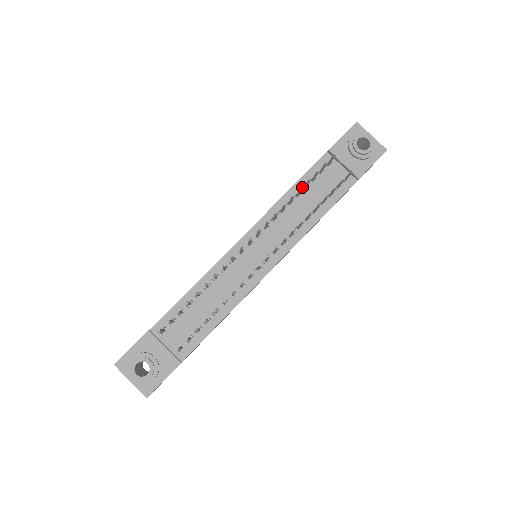
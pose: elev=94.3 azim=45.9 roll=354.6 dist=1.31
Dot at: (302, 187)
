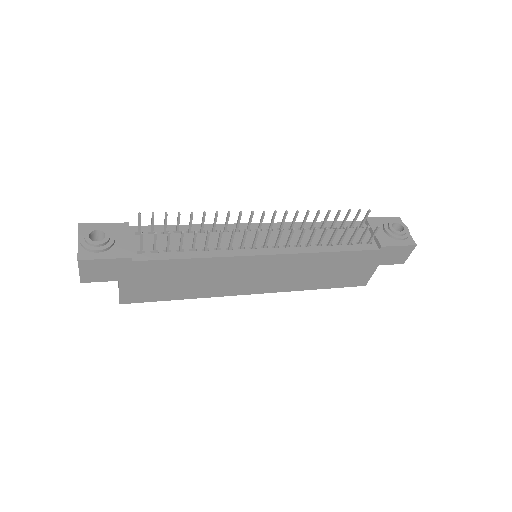
Dot at: (330, 210)
